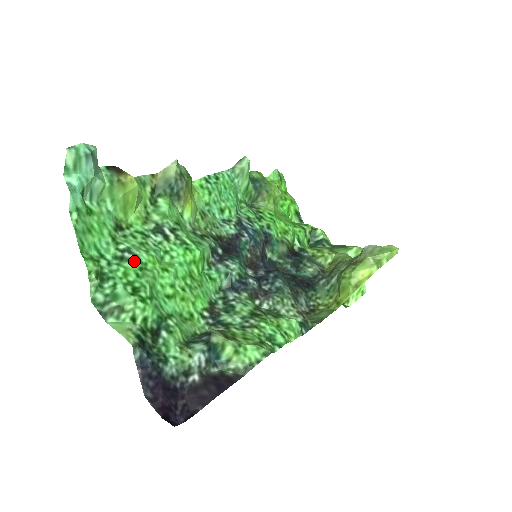
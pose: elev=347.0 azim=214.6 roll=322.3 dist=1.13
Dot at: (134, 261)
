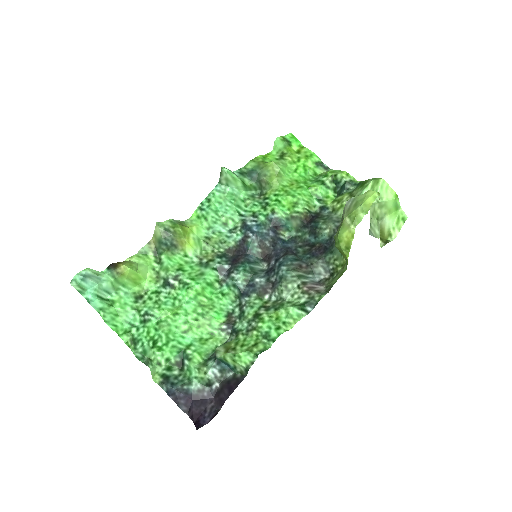
Dot at: (152, 320)
